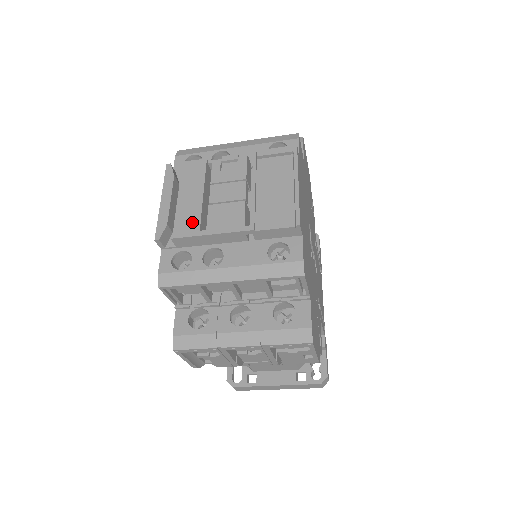
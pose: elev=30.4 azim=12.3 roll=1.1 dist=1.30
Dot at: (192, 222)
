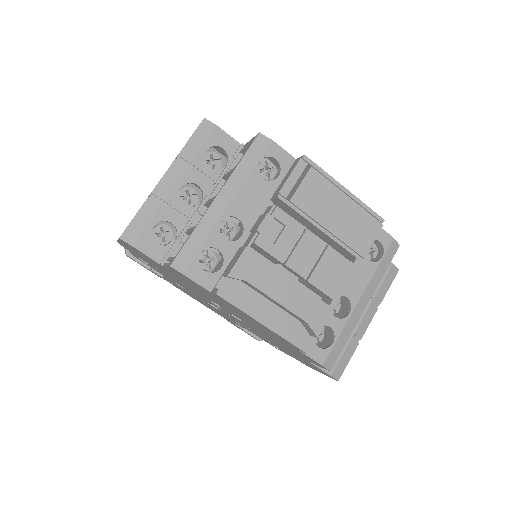
Dot at: (315, 308)
